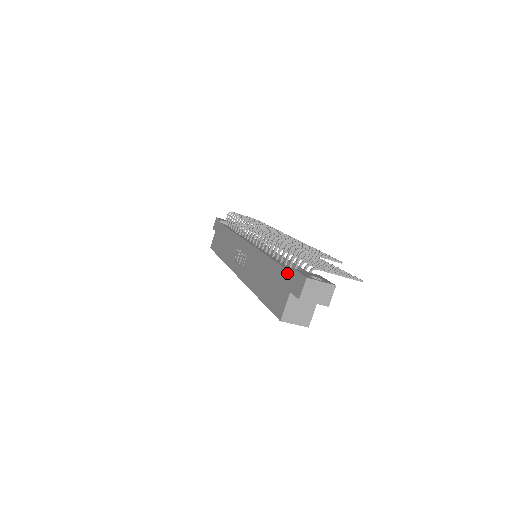
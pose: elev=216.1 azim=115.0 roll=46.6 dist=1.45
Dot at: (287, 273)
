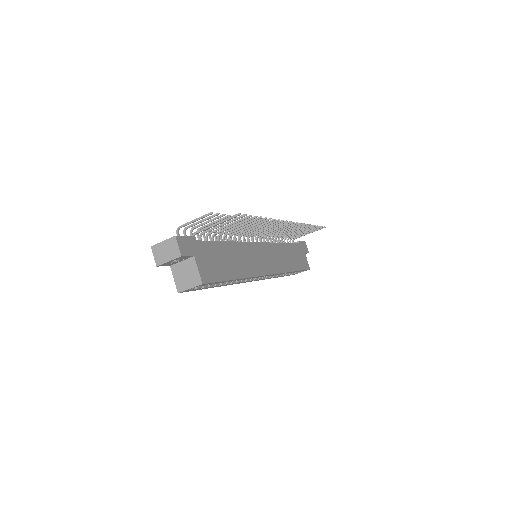
Dot at: occluded
